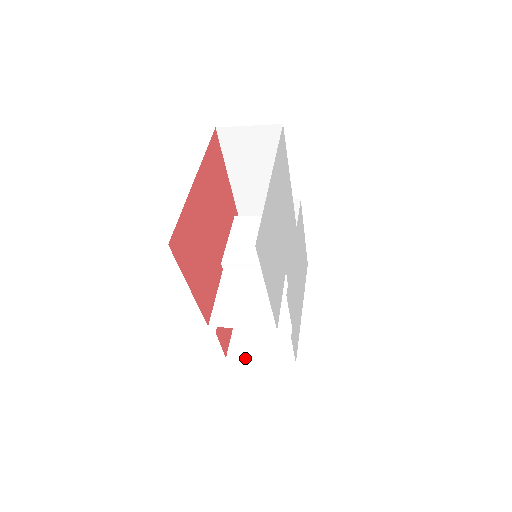
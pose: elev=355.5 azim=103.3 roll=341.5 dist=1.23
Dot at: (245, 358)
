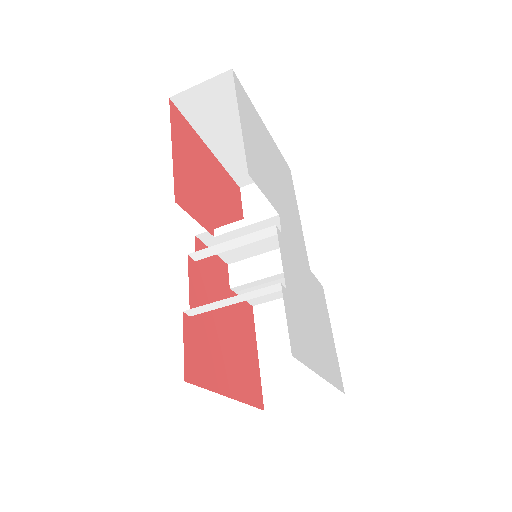
Dot at: occluded
